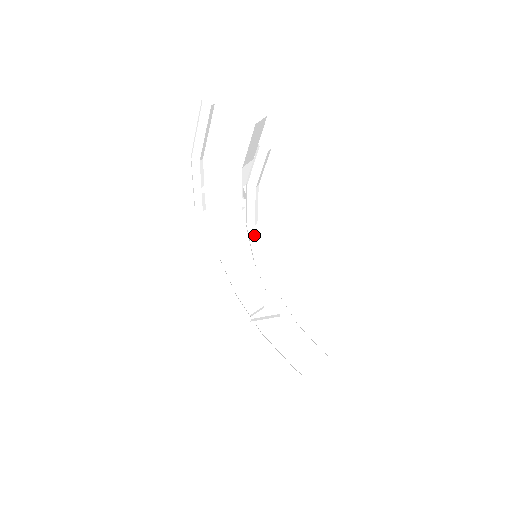
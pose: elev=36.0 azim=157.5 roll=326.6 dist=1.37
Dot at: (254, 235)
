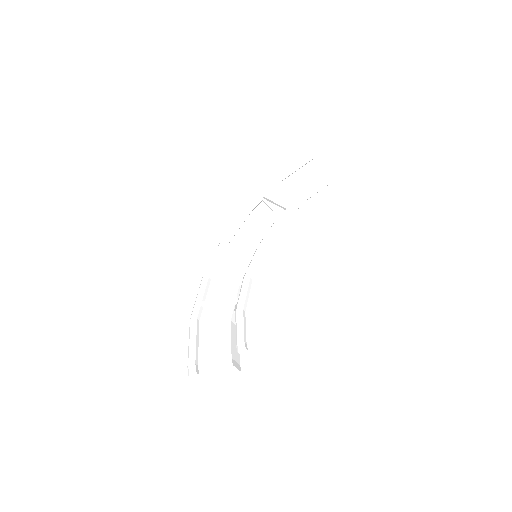
Dot at: (277, 226)
